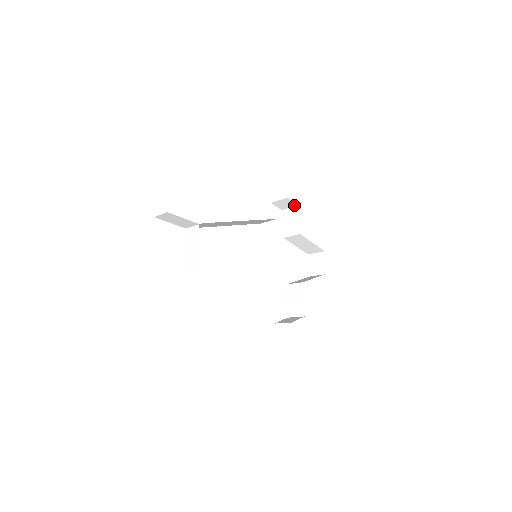
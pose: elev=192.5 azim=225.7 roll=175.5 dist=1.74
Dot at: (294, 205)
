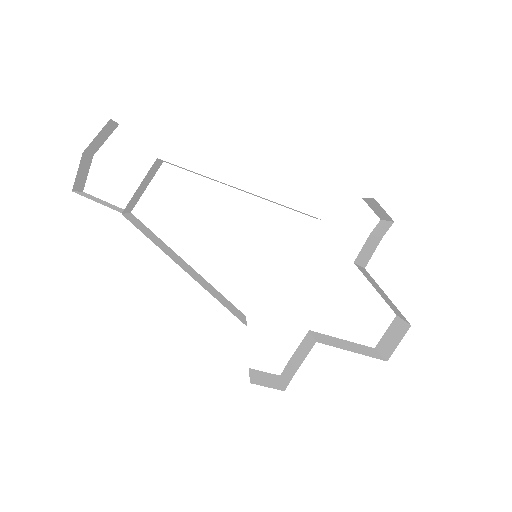
Dot at: (390, 218)
